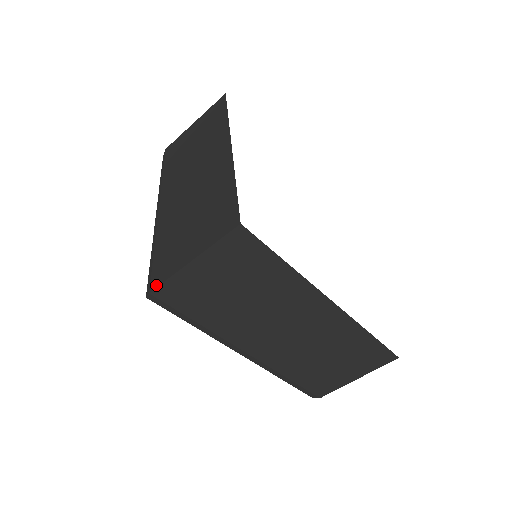
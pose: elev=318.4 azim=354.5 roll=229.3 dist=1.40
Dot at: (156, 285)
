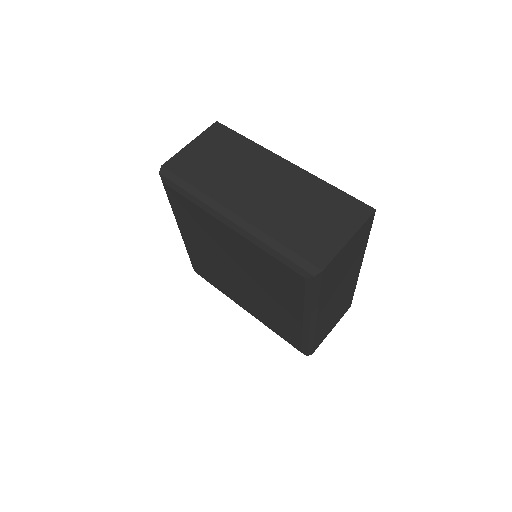
Dot at: (325, 263)
